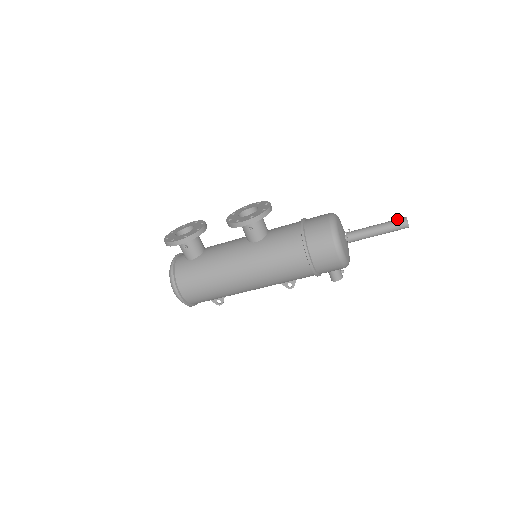
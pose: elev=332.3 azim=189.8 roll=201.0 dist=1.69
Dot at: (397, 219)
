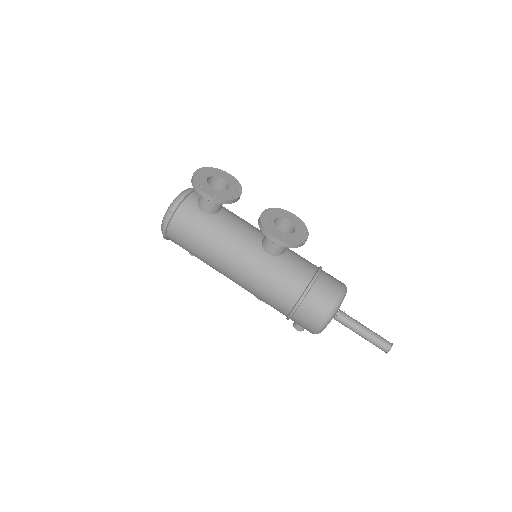
Dot at: (385, 340)
